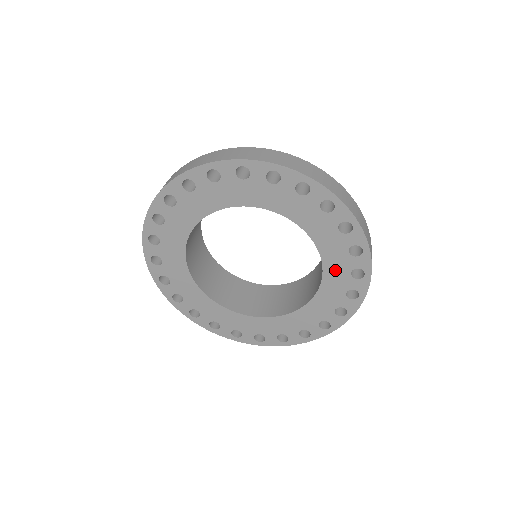
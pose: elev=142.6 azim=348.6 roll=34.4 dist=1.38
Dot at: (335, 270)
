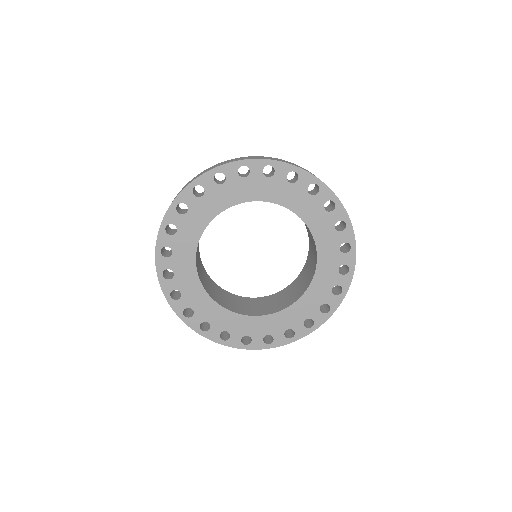
Dot at: (327, 248)
